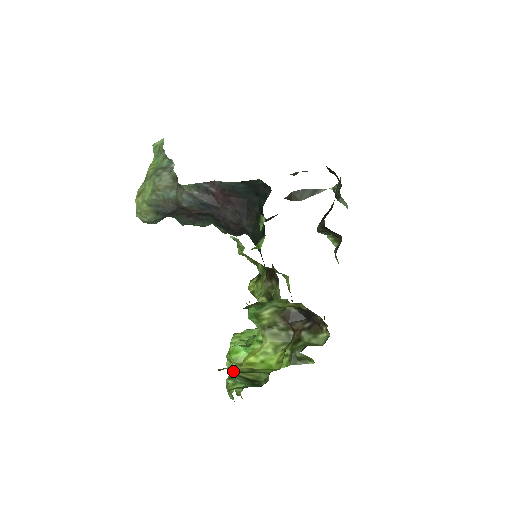
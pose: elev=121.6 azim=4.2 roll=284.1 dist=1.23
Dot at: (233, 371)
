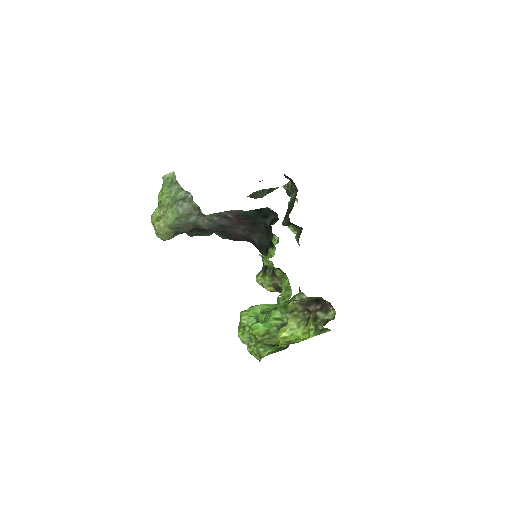
Dot at: (257, 341)
